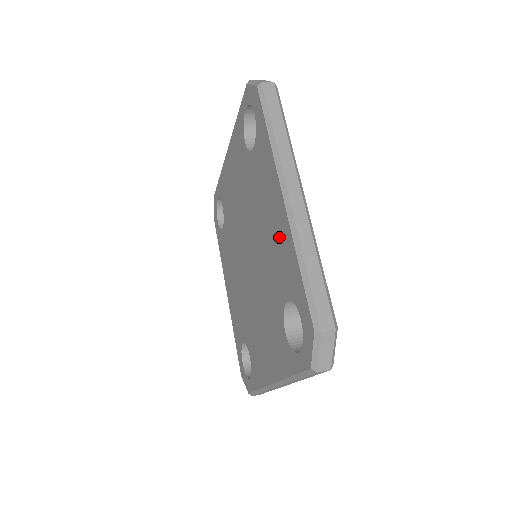
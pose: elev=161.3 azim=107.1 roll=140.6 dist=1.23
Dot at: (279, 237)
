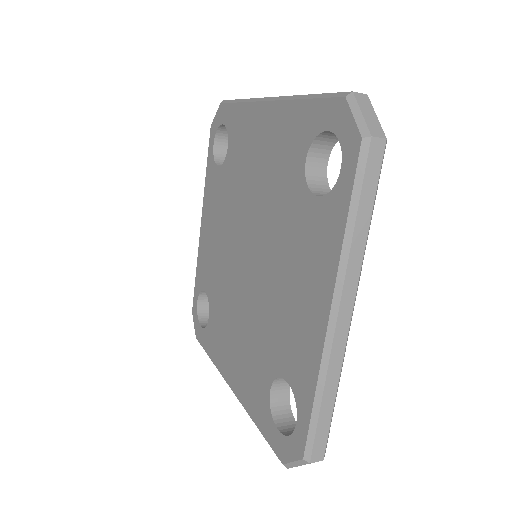
Dot at: (275, 136)
